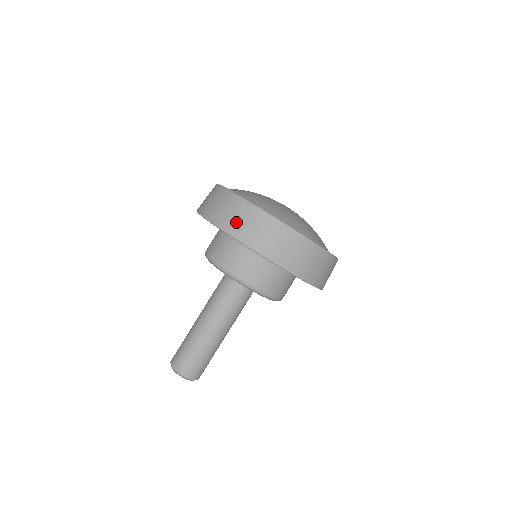
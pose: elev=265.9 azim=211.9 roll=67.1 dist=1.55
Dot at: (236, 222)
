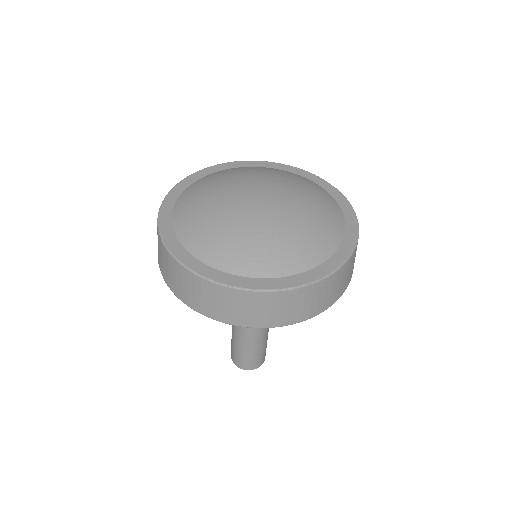
Dot at: (212, 306)
